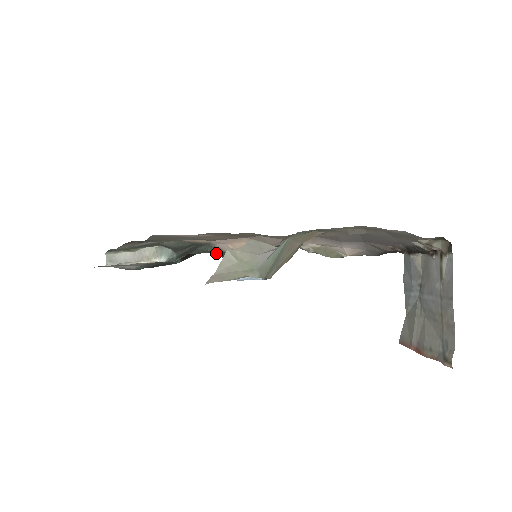
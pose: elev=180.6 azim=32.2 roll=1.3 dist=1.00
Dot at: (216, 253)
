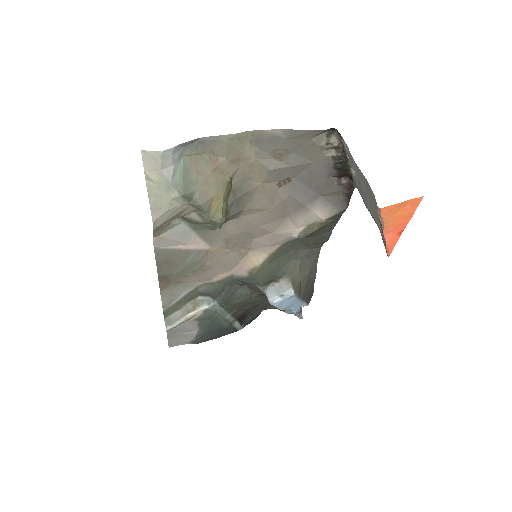
Dot at: (251, 292)
